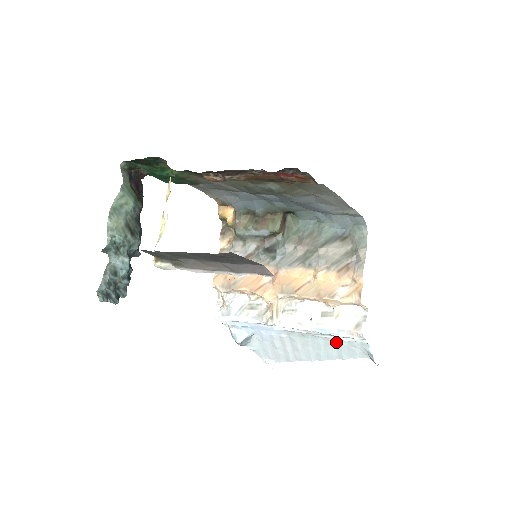
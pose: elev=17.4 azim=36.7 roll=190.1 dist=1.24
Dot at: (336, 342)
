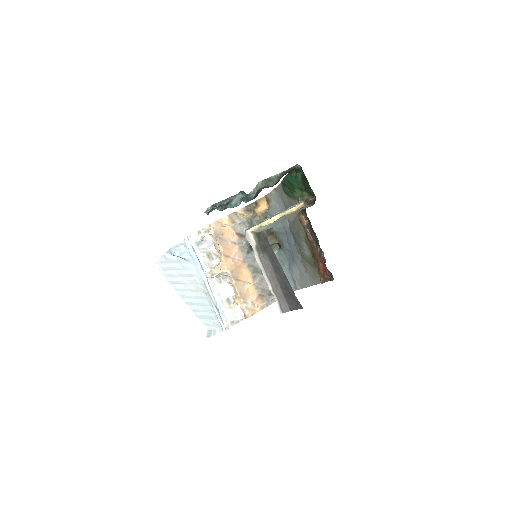
Dot at: (212, 312)
